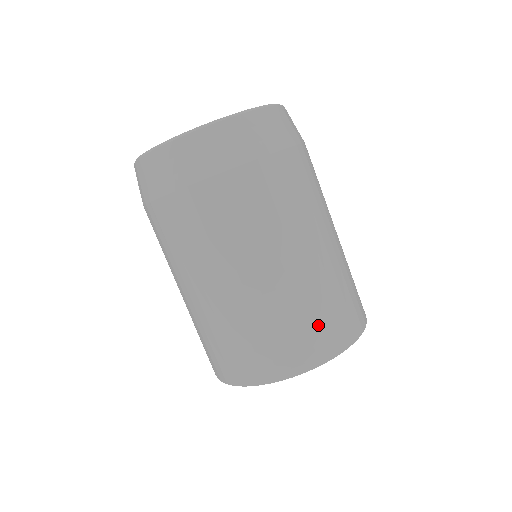
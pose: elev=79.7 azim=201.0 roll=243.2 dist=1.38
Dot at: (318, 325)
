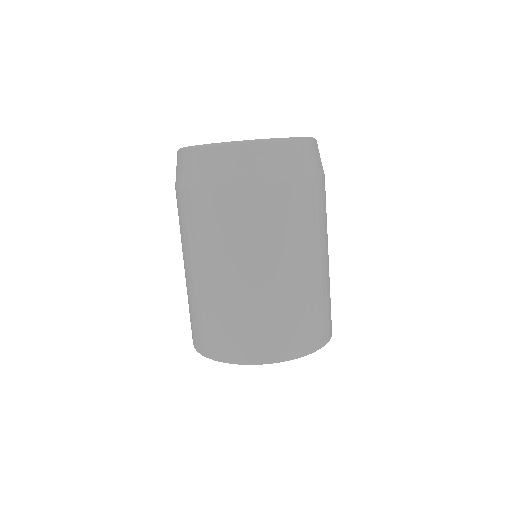
Dot at: (220, 332)
